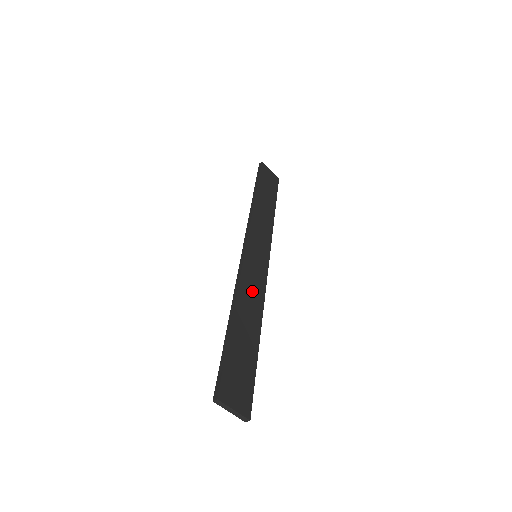
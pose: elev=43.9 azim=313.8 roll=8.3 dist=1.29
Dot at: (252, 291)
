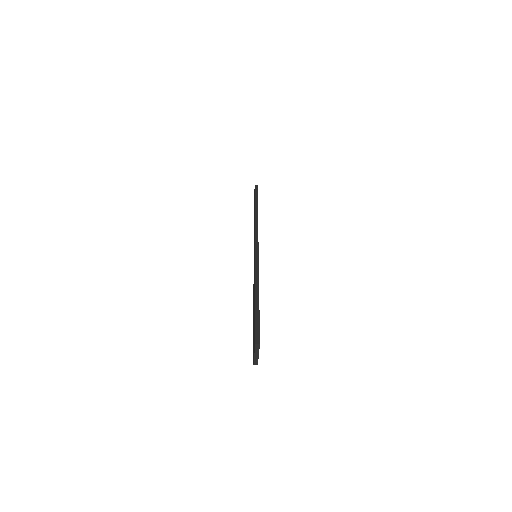
Dot at: occluded
